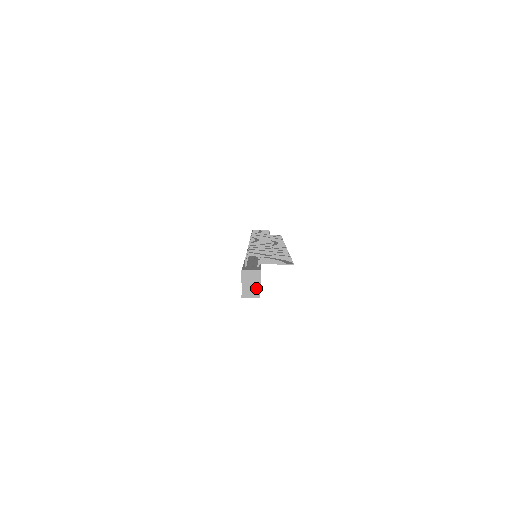
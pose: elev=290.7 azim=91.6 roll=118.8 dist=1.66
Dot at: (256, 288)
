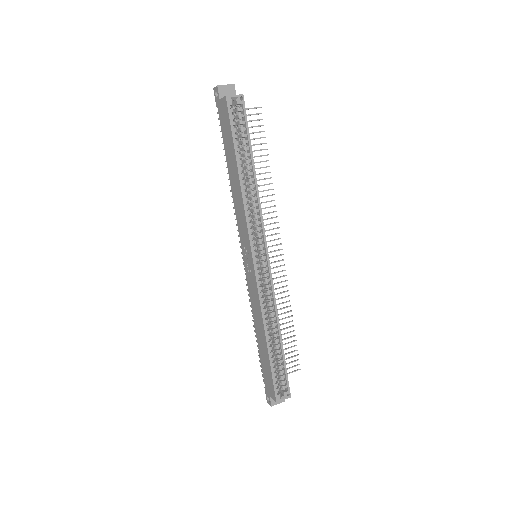
Dot at: occluded
